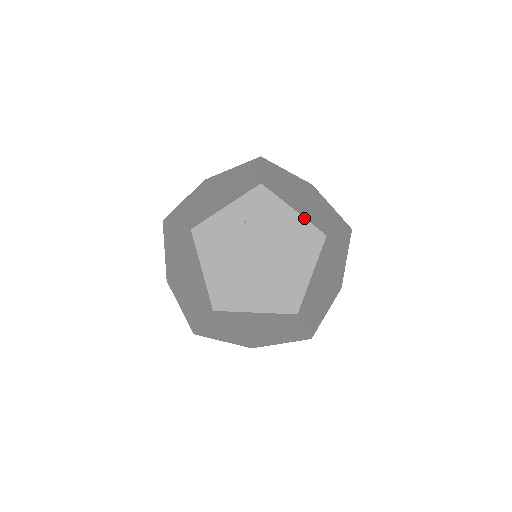
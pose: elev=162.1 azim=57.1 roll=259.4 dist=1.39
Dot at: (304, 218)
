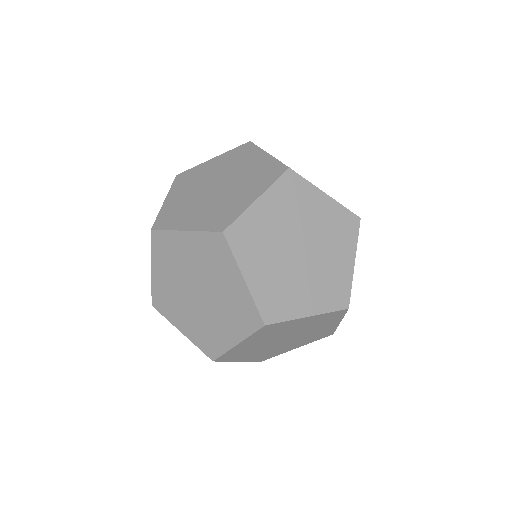
Dot at: occluded
